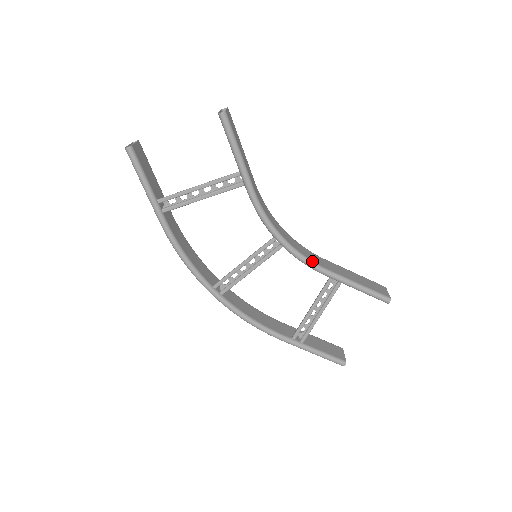
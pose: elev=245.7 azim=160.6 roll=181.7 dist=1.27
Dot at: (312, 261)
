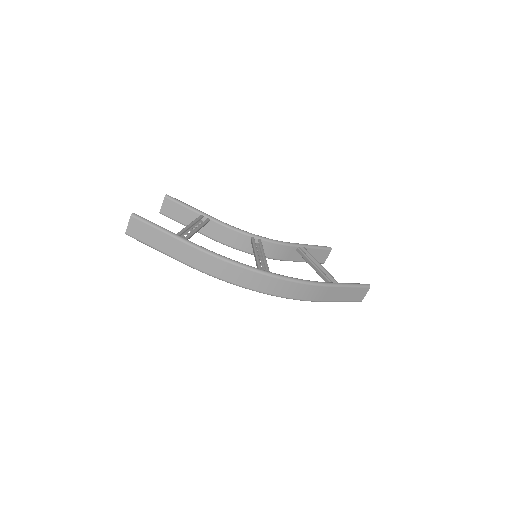
Dot at: (280, 242)
